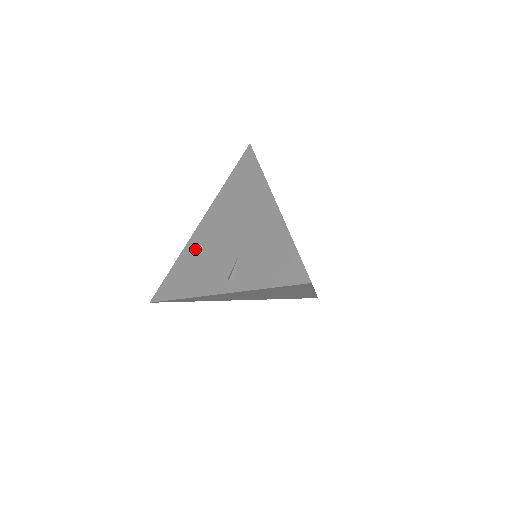
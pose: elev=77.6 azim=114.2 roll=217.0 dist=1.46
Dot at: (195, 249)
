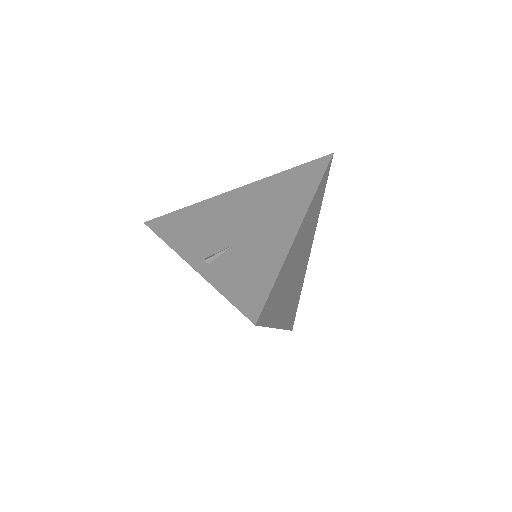
Dot at: (211, 209)
